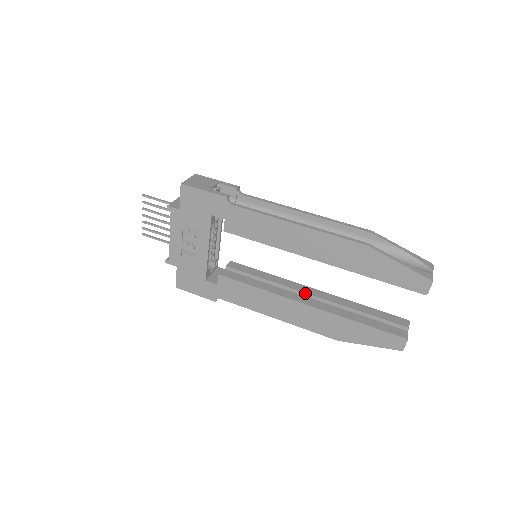
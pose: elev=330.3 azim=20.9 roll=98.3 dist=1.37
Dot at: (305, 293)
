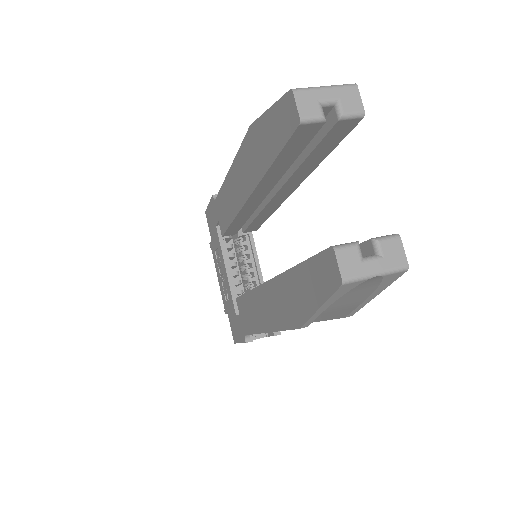
Dot at: occluded
